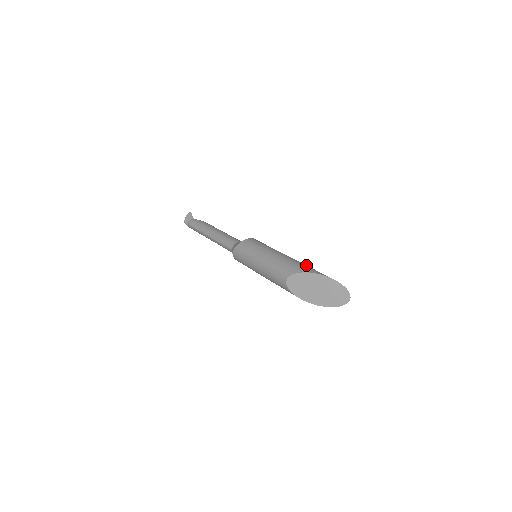
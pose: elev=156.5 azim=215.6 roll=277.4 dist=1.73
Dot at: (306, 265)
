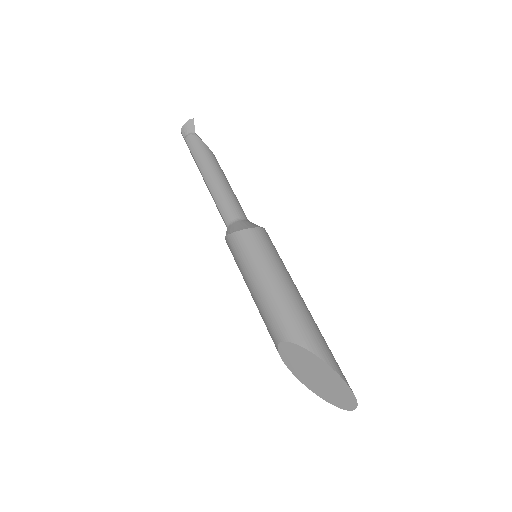
Dot at: (315, 329)
